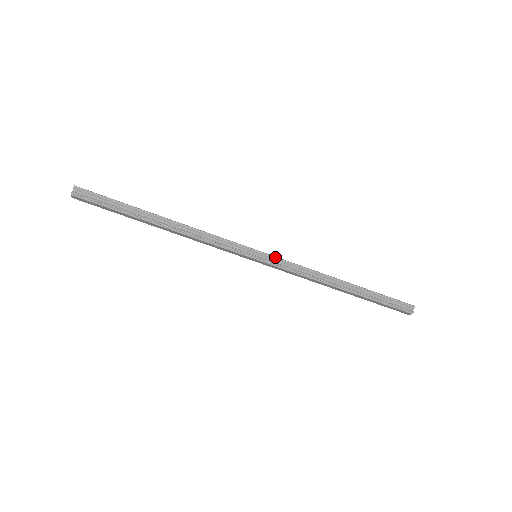
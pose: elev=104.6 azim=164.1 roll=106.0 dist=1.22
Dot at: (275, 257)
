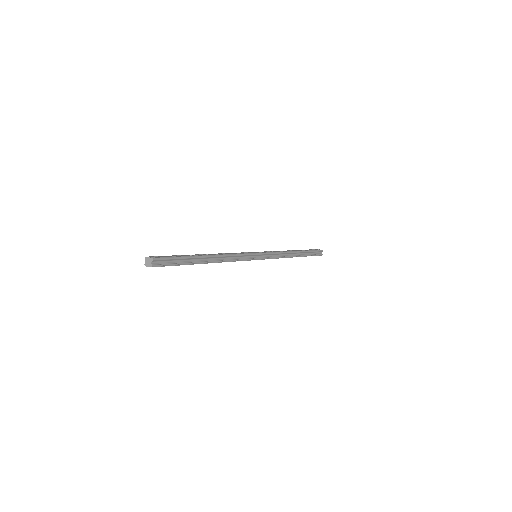
Dot at: (267, 253)
